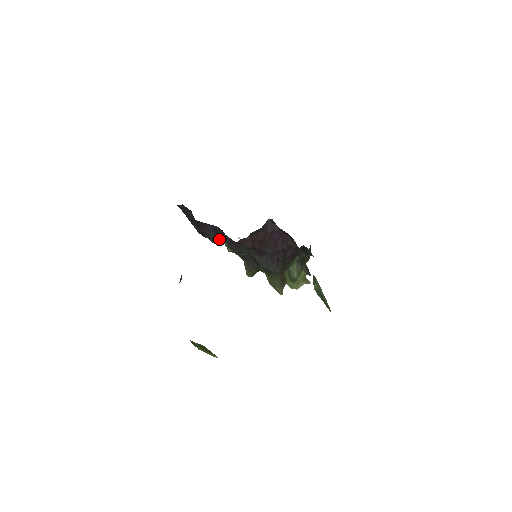
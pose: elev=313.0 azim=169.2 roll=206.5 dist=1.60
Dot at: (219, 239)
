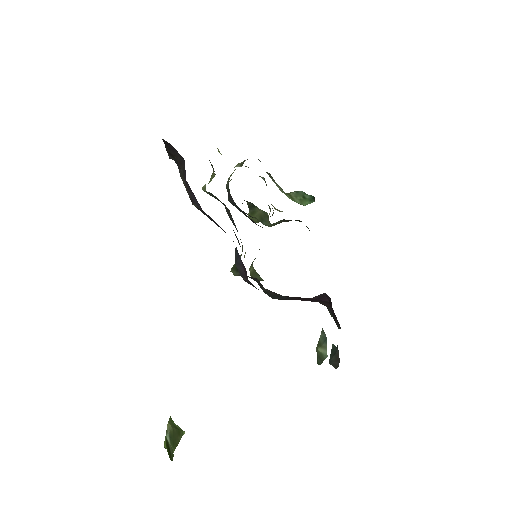
Dot at: occluded
